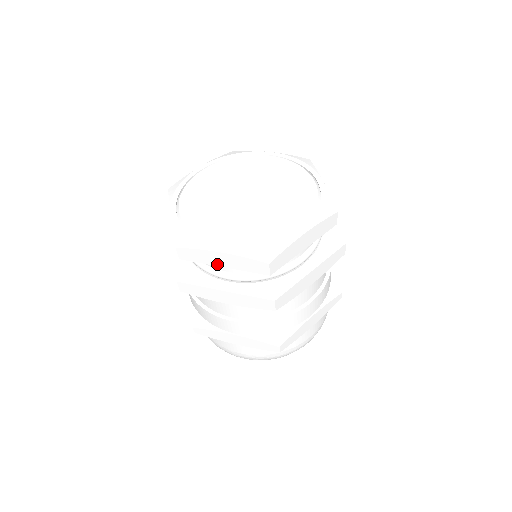
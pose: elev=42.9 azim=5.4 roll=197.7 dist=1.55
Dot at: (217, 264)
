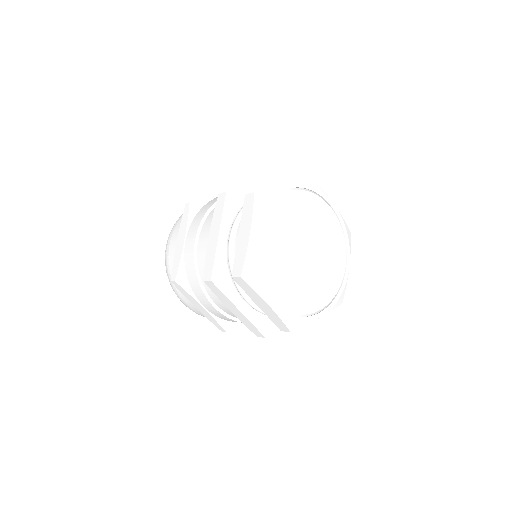
Dot at: occluded
